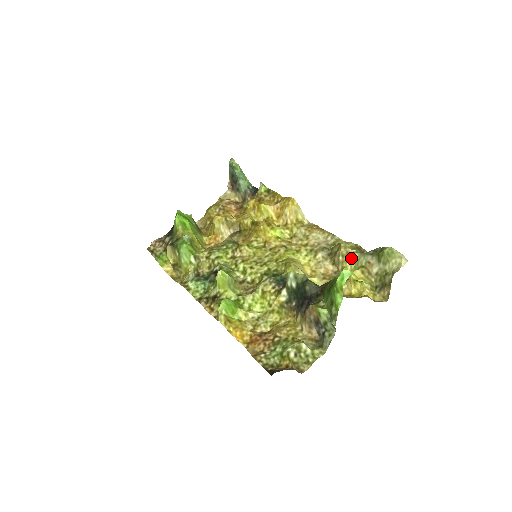
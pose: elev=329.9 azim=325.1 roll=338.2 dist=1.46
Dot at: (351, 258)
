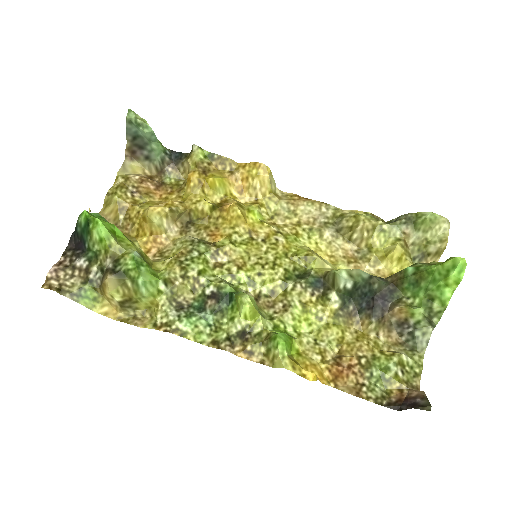
Dot at: (379, 232)
